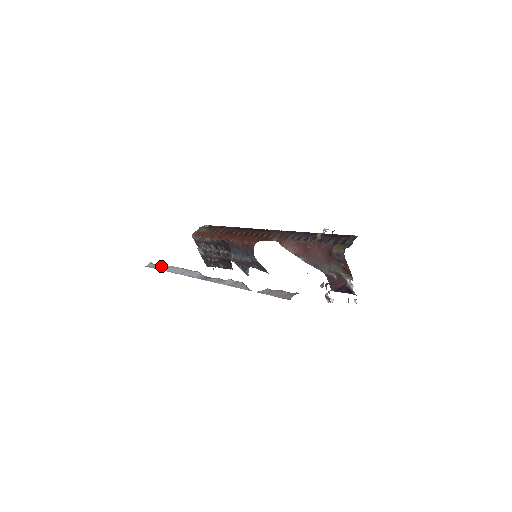
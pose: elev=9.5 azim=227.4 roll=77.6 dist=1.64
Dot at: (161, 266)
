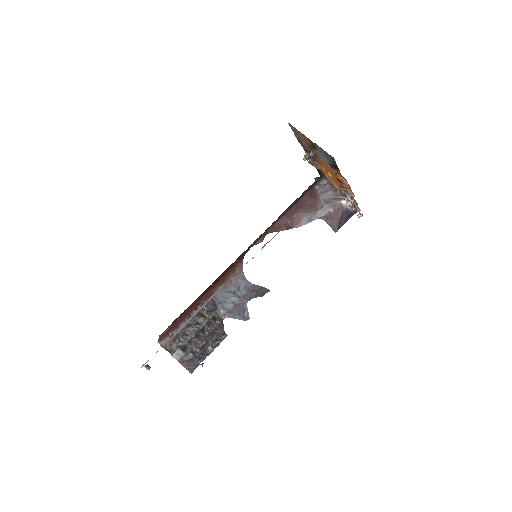
Dot at: (165, 342)
